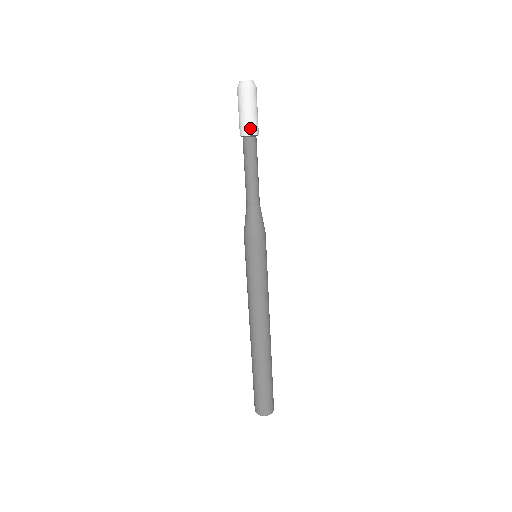
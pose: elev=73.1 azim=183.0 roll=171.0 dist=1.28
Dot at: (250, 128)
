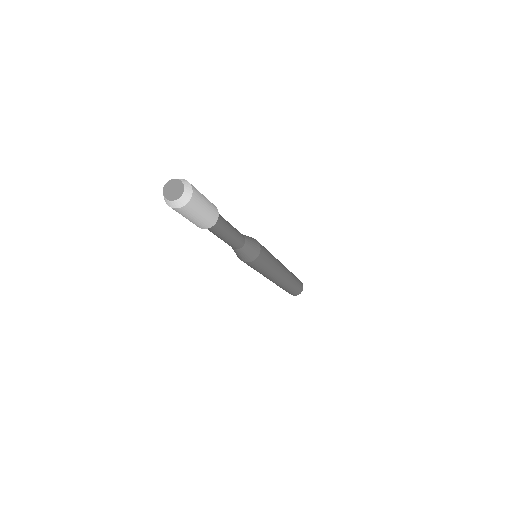
Dot at: (197, 225)
